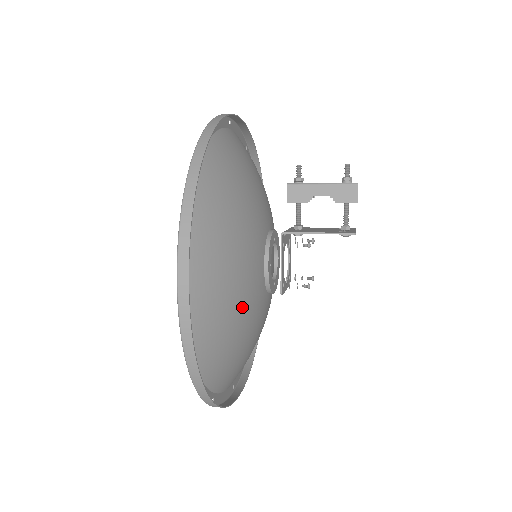
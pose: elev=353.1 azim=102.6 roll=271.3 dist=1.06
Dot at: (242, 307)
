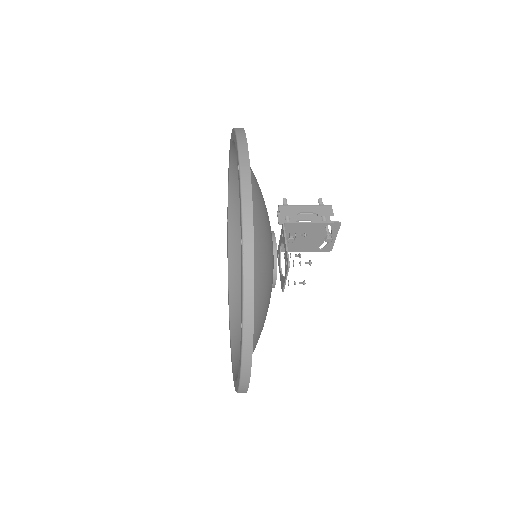
Dot at: (268, 241)
